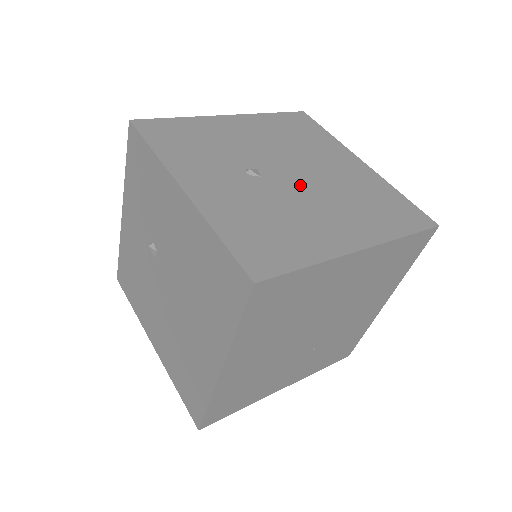
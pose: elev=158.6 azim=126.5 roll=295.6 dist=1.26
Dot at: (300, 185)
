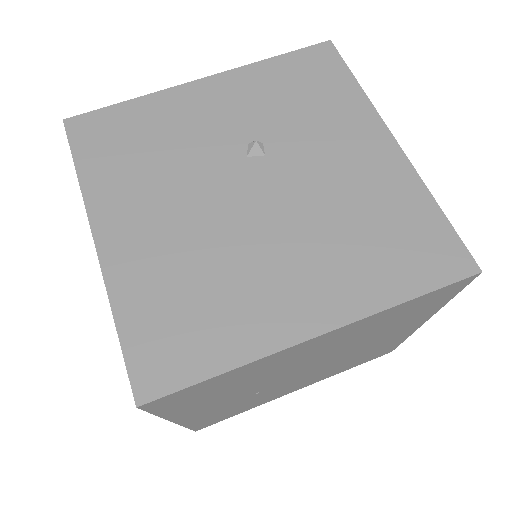
Dot at: occluded
